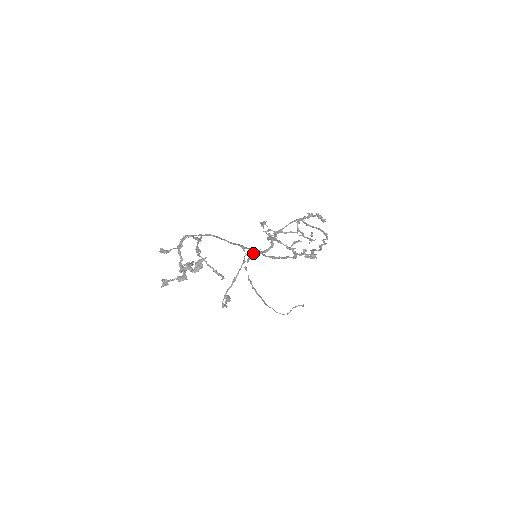
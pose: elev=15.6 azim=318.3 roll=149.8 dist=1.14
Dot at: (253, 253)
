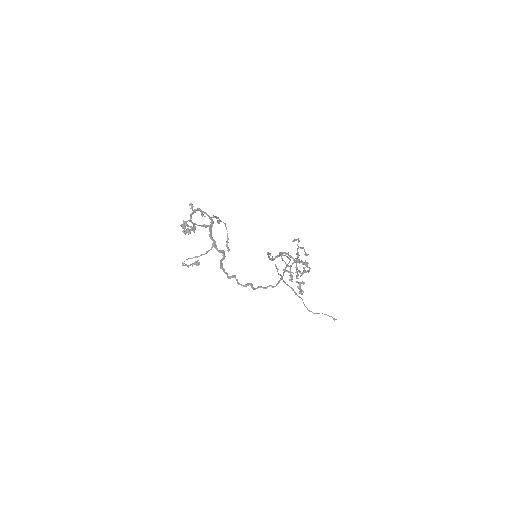
Dot at: occluded
